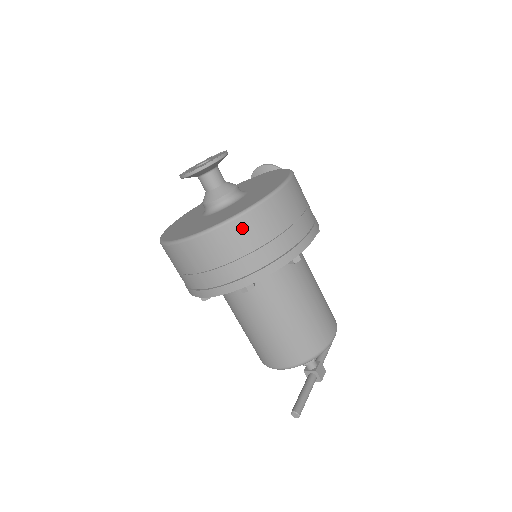
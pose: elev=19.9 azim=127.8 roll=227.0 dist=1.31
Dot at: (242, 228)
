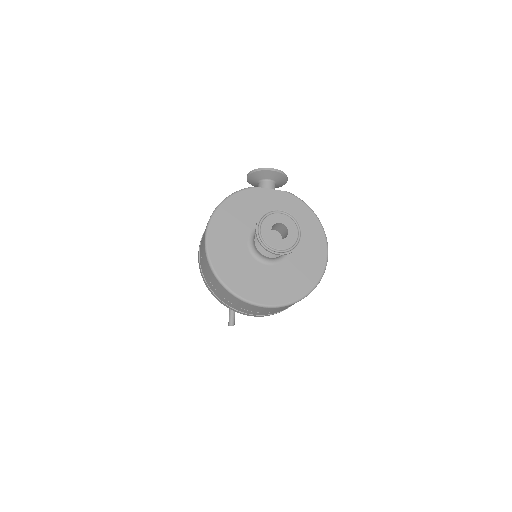
Dot at: occluded
